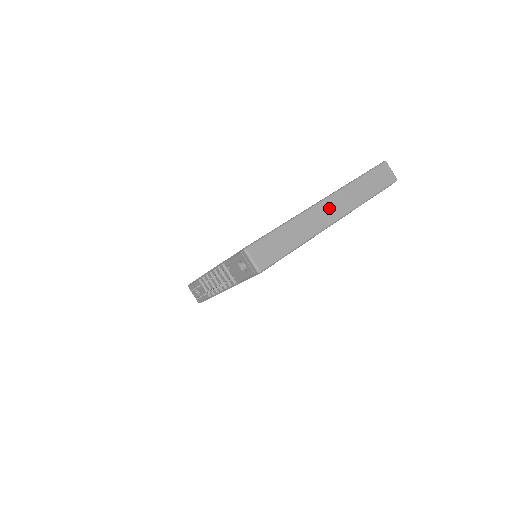
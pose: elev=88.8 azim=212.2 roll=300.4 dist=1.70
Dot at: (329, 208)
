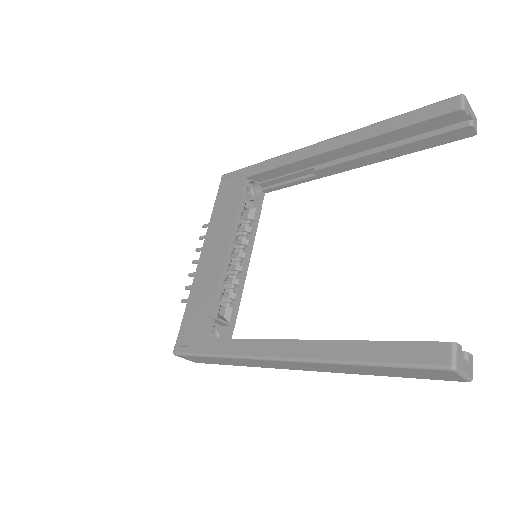
Dot at: (287, 365)
